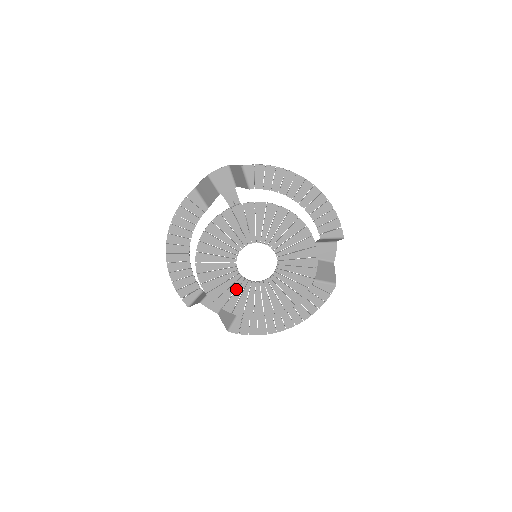
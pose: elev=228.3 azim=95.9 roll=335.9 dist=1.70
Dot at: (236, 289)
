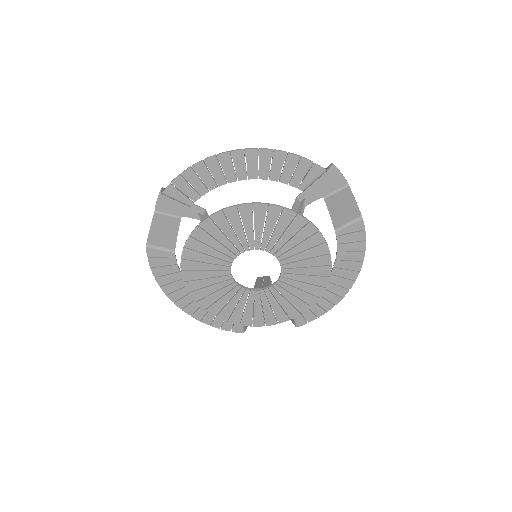
Dot at: (261, 303)
